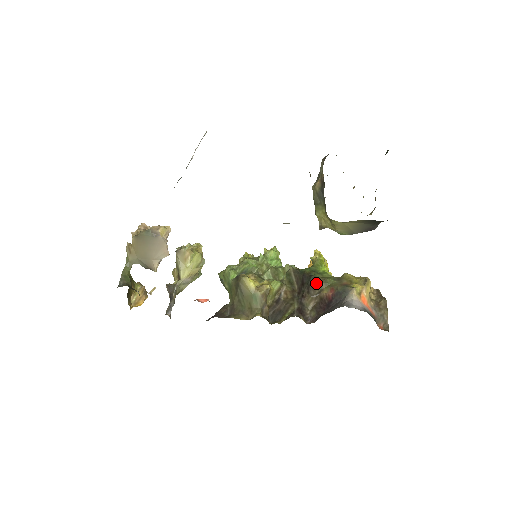
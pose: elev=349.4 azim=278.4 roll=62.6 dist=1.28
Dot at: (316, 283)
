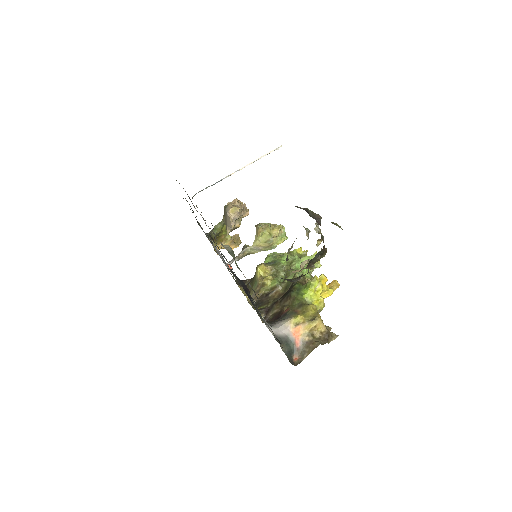
Dot at: (288, 298)
